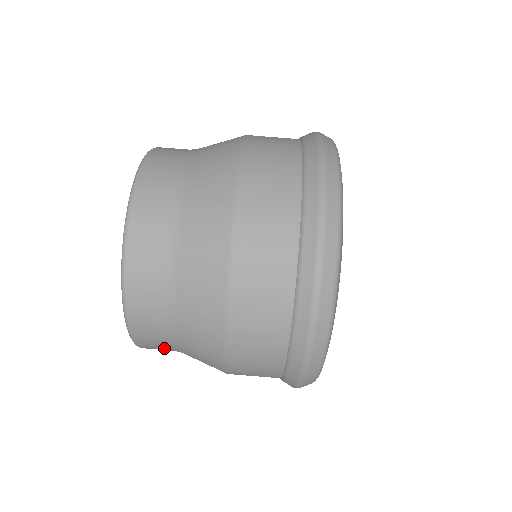
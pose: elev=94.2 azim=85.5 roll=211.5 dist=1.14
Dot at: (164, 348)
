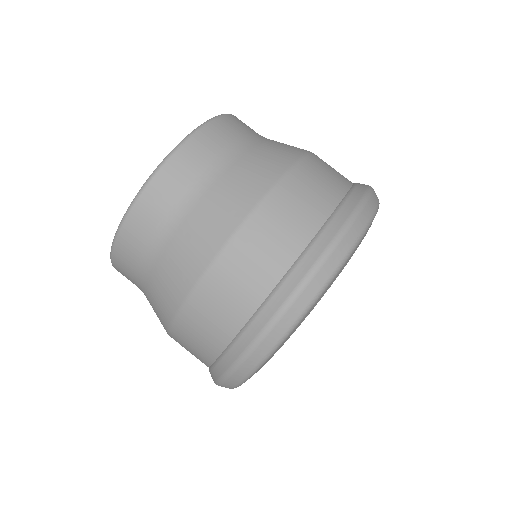
Dot at: (137, 257)
